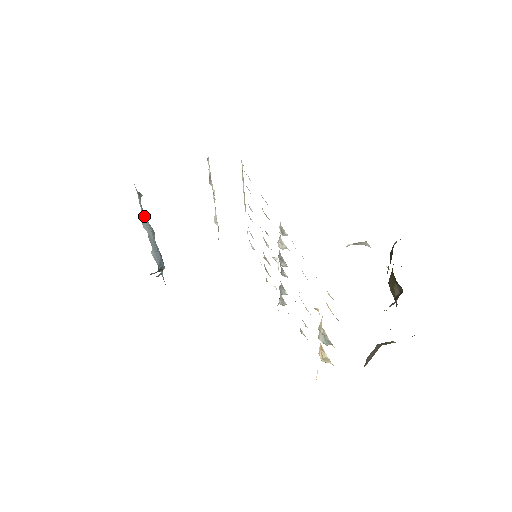
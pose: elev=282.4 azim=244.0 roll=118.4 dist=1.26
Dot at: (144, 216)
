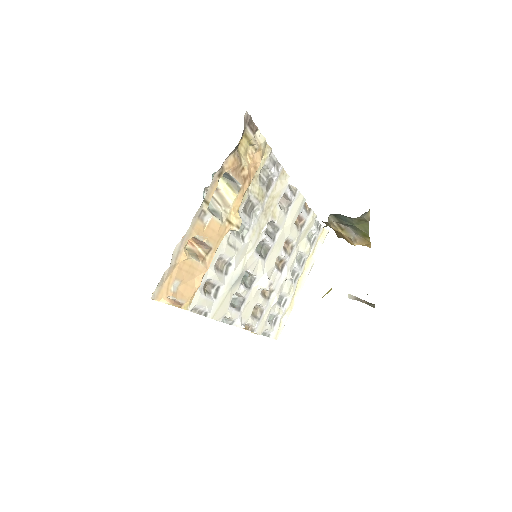
Dot at: occluded
